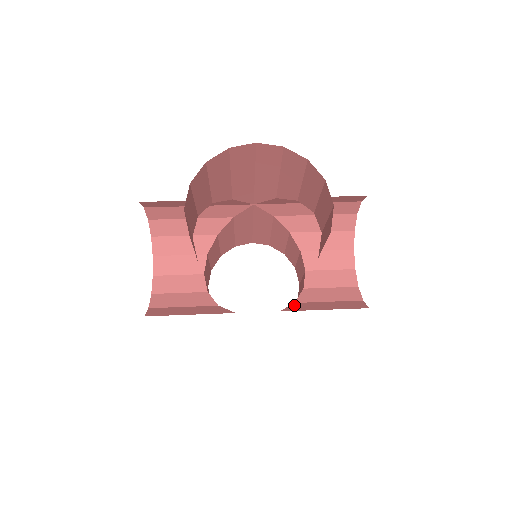
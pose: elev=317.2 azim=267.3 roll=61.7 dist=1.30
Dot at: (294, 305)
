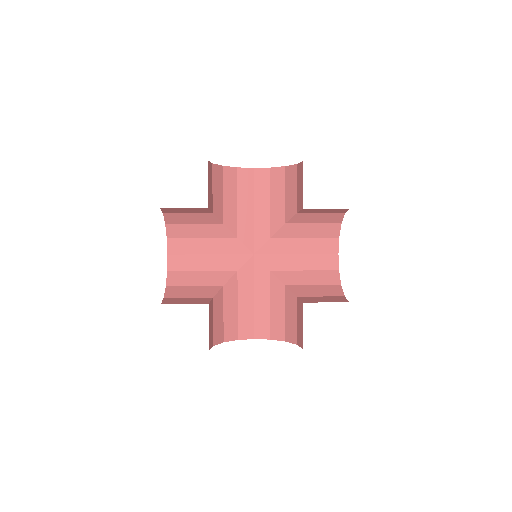
Dot at: occluded
